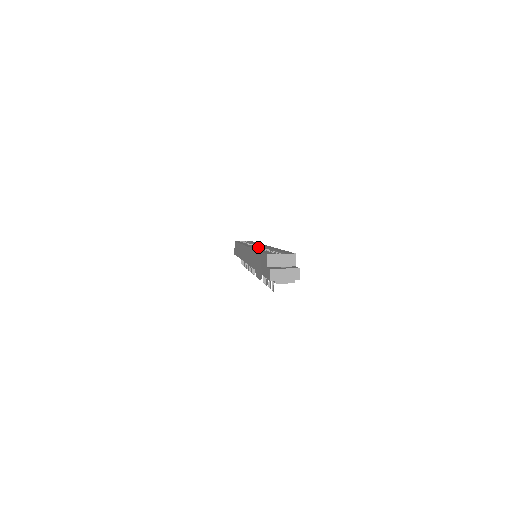
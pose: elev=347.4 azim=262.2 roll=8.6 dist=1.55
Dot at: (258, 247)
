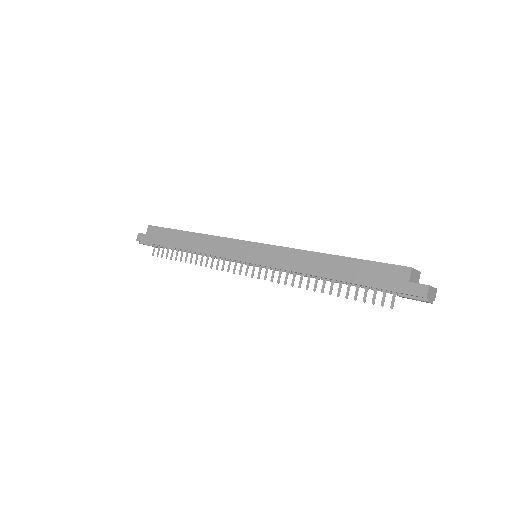
Dot at: occluded
